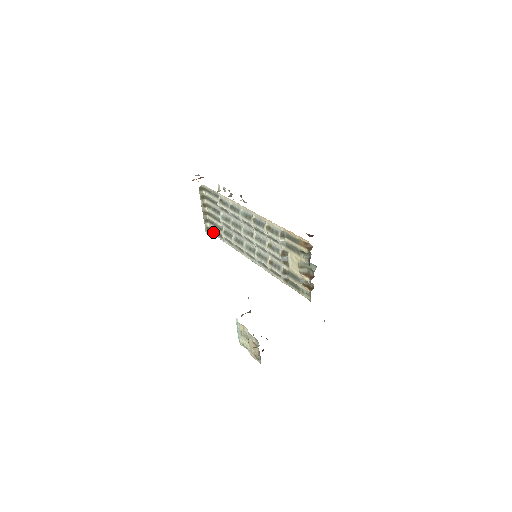
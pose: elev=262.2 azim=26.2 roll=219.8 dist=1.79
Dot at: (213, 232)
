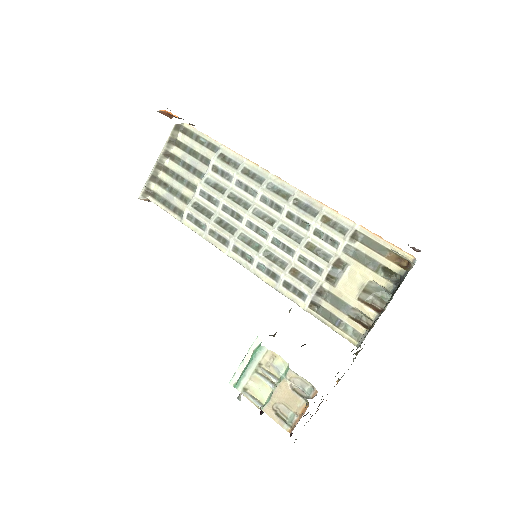
Dot at: (157, 200)
